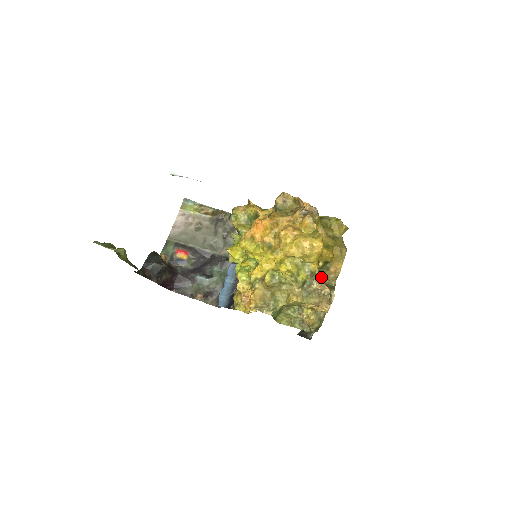
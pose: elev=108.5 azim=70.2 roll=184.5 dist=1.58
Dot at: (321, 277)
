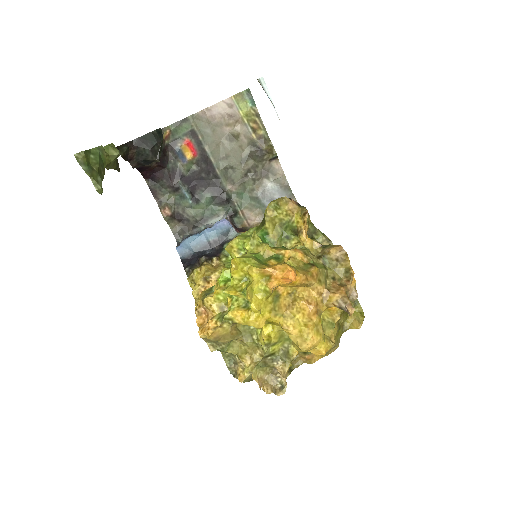
Dot at: (291, 365)
